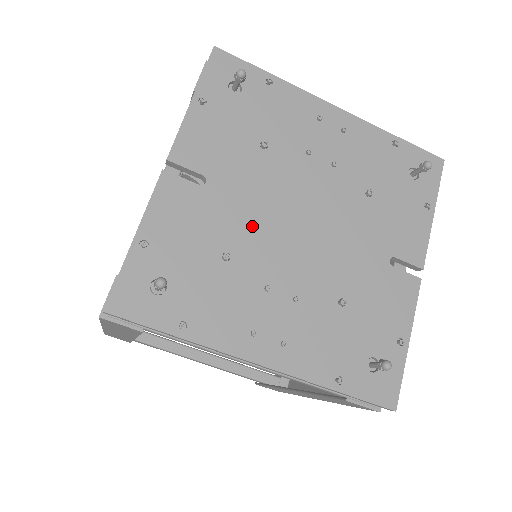
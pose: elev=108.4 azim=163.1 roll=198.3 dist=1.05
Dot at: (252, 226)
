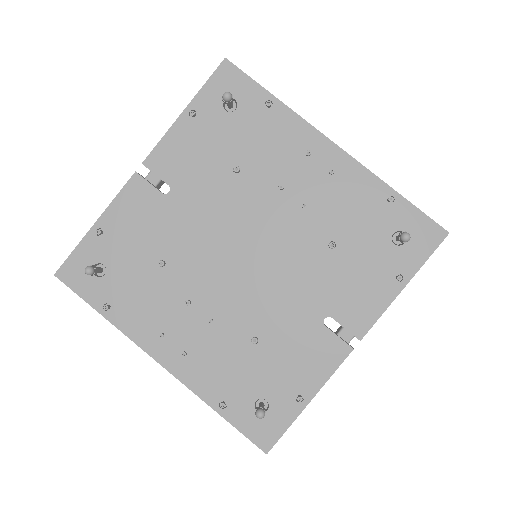
Dot at: (196, 243)
